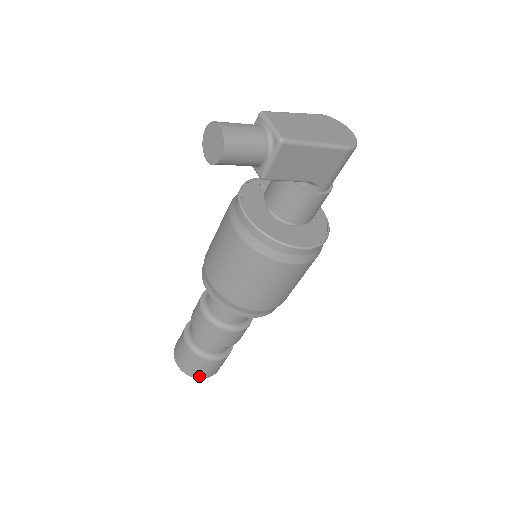
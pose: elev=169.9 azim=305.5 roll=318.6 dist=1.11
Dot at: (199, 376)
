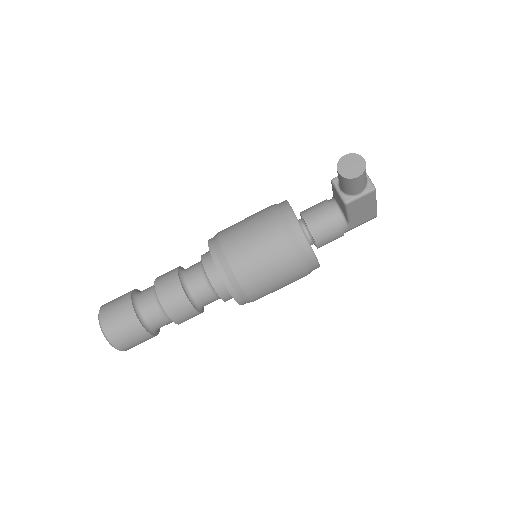
Dot at: (120, 346)
